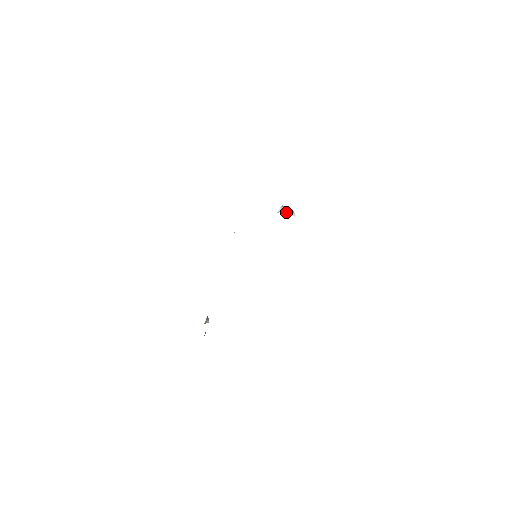
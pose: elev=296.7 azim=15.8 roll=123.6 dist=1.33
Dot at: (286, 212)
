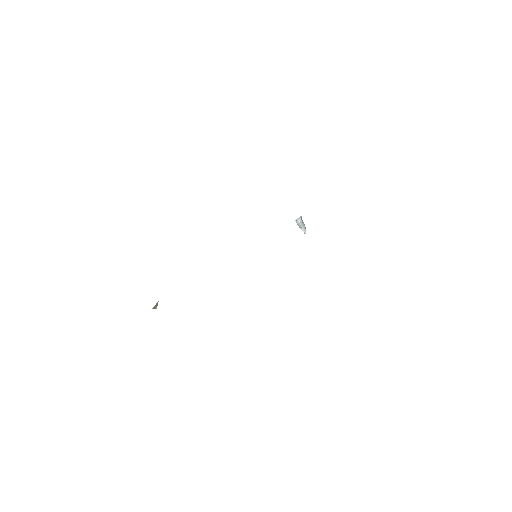
Dot at: (300, 225)
